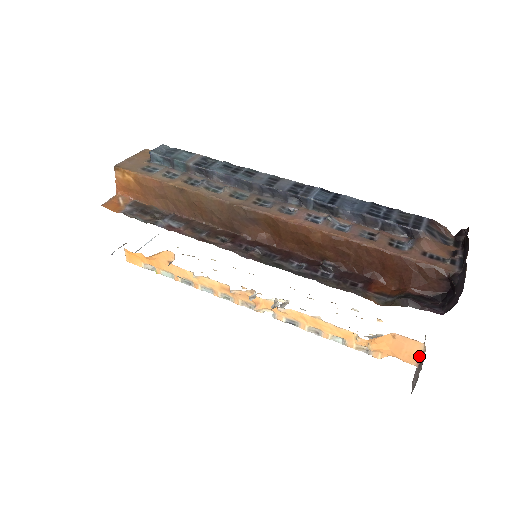
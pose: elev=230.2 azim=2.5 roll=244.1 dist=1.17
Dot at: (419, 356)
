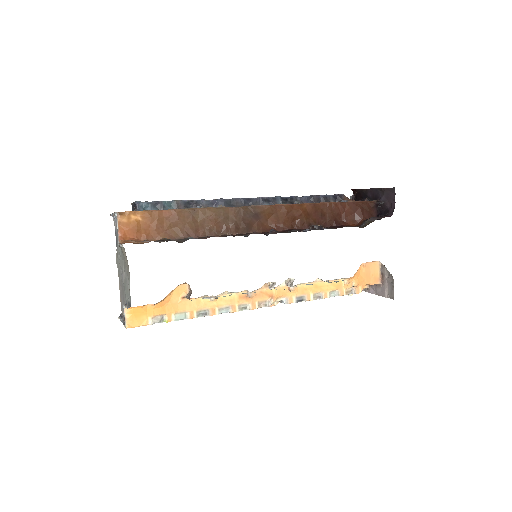
Dot at: (379, 273)
